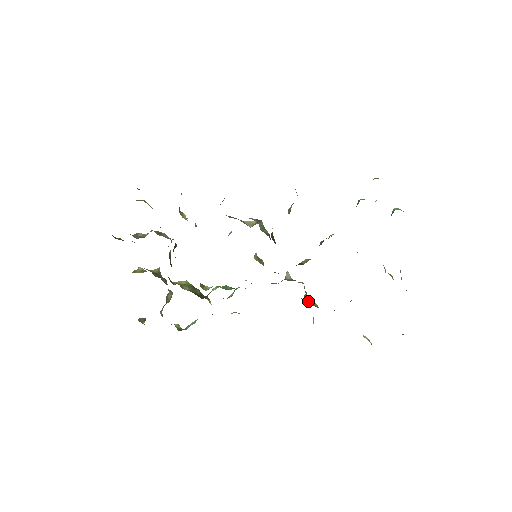
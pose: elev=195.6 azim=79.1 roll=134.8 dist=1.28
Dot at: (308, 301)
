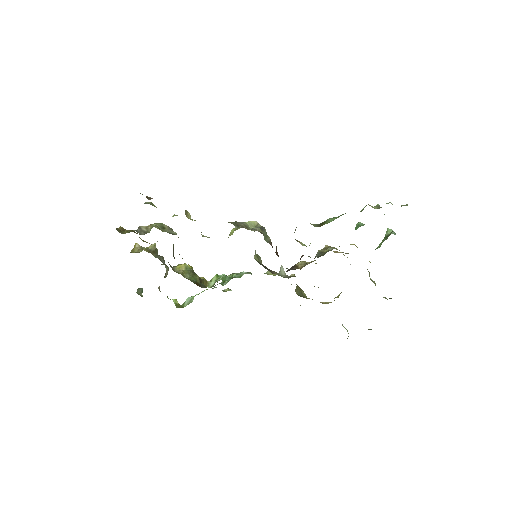
Dot at: (298, 293)
